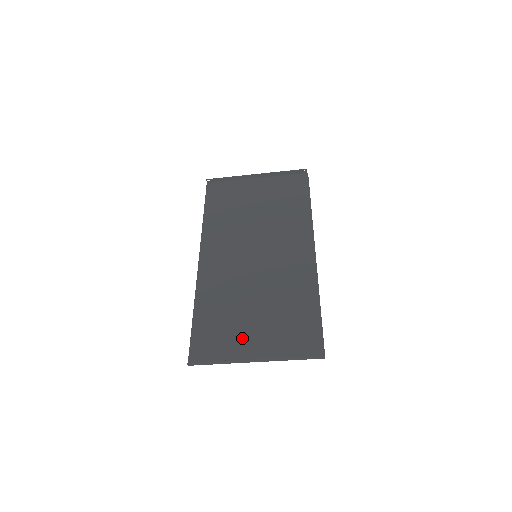
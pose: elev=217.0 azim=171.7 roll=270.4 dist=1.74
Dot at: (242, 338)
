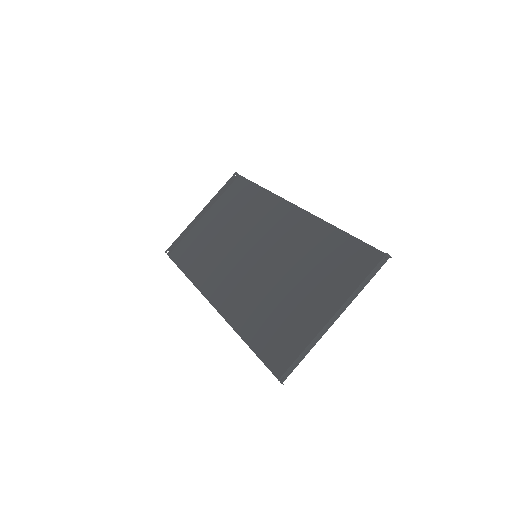
Dot at: (306, 316)
